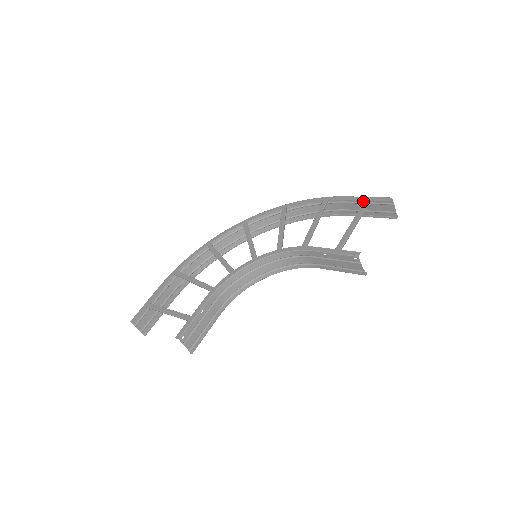
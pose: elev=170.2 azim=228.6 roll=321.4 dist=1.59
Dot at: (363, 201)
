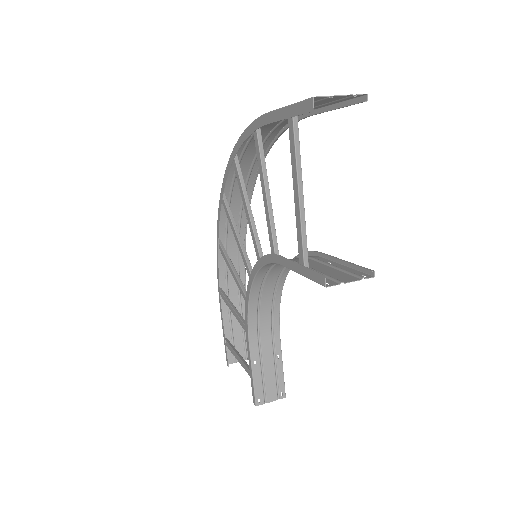
Dot at: occluded
